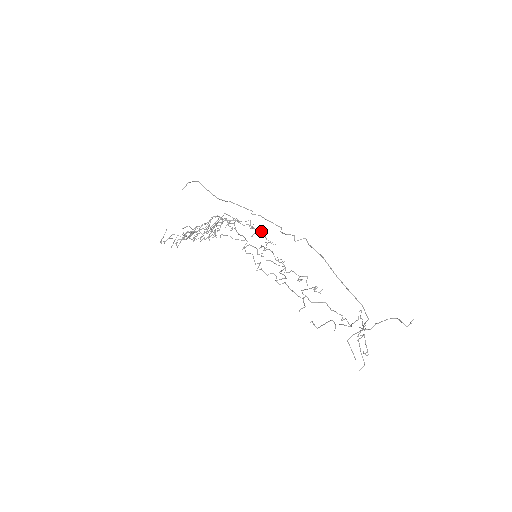
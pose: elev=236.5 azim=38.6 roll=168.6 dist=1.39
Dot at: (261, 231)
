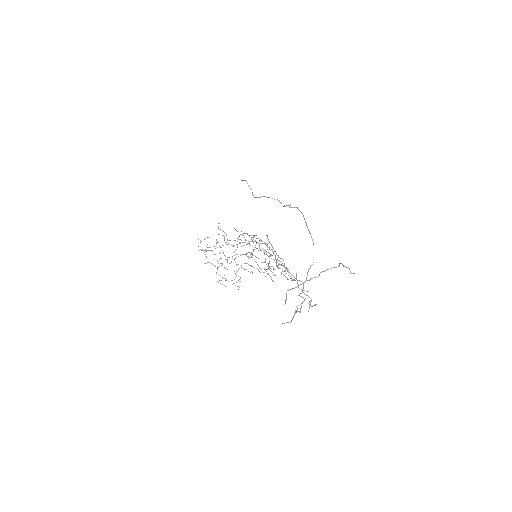
Dot at: occluded
